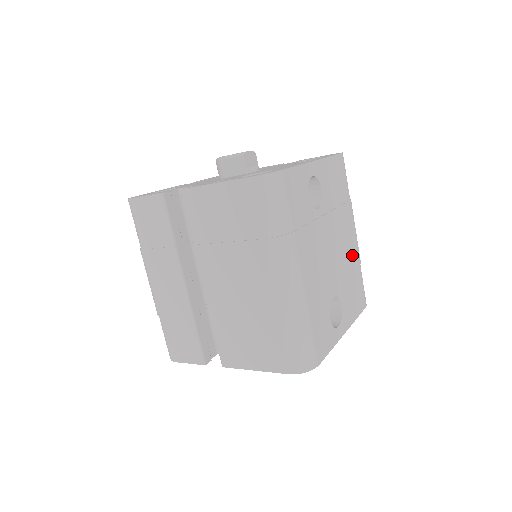
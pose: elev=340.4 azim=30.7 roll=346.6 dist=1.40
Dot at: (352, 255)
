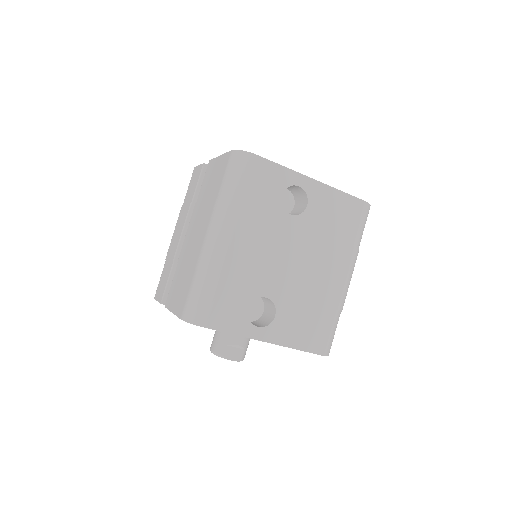
Dot at: (325, 291)
